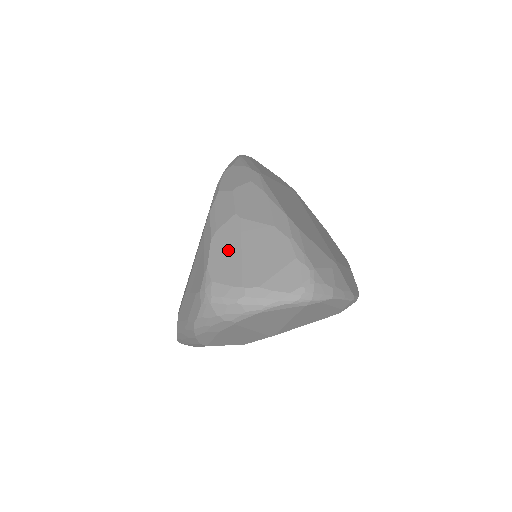
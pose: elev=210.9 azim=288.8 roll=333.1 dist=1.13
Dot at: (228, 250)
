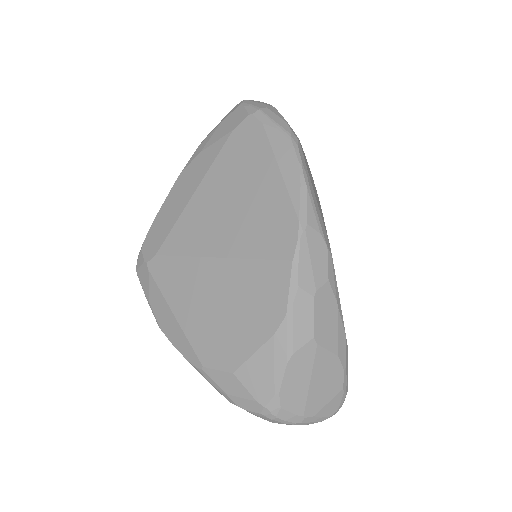
Dot at: (300, 379)
